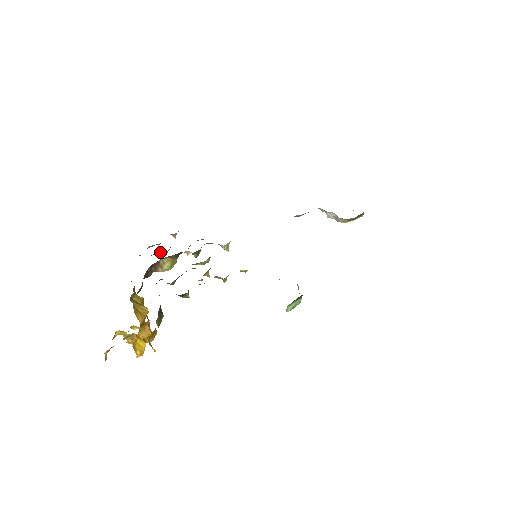
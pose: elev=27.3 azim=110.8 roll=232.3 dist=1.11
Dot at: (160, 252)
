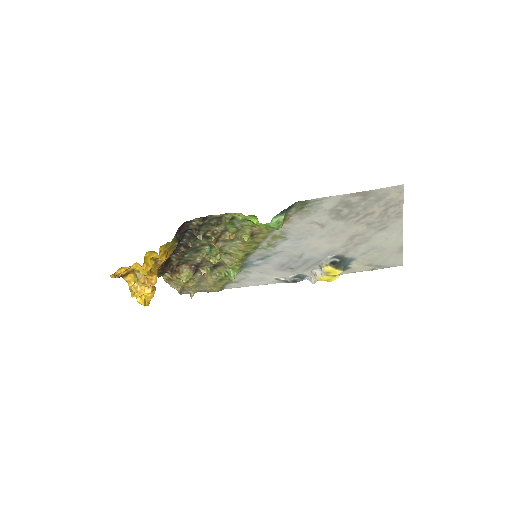
Dot at: occluded
